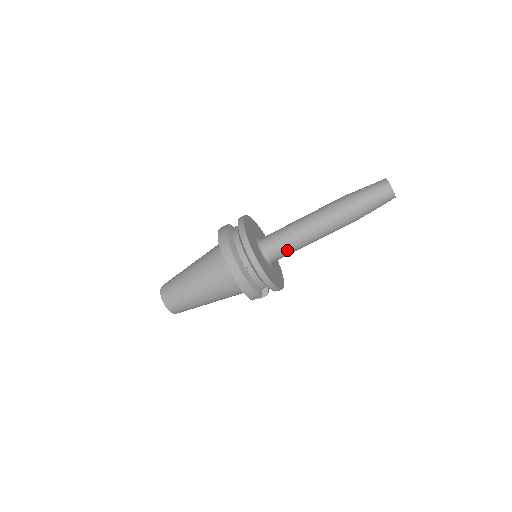
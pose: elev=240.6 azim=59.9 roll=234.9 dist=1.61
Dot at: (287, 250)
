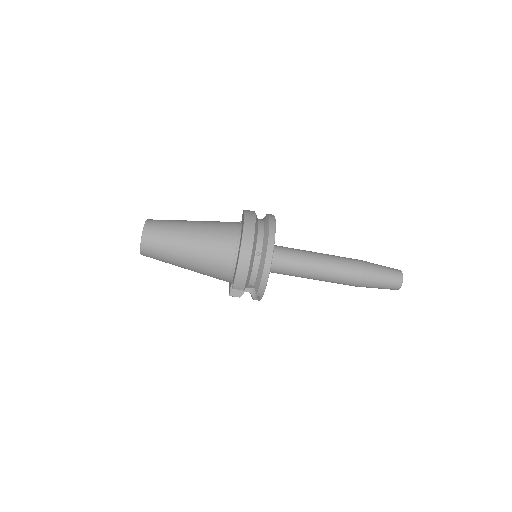
Dot at: (291, 268)
